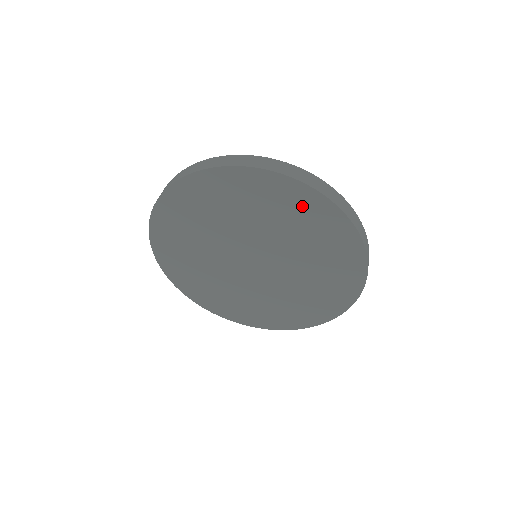
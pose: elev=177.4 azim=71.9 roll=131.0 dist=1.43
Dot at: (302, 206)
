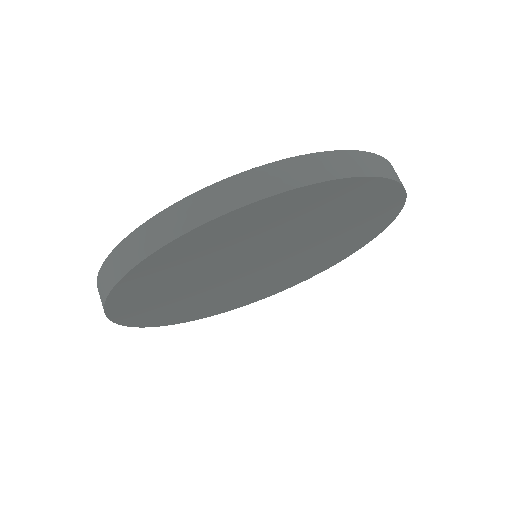
Dot at: (377, 211)
